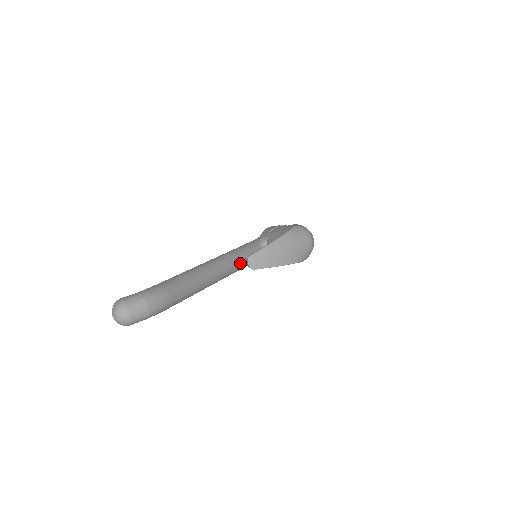
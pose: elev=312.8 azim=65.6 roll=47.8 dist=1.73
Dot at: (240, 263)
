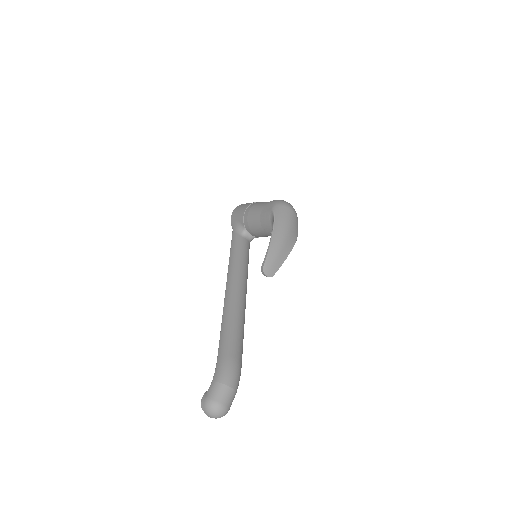
Dot at: (246, 271)
